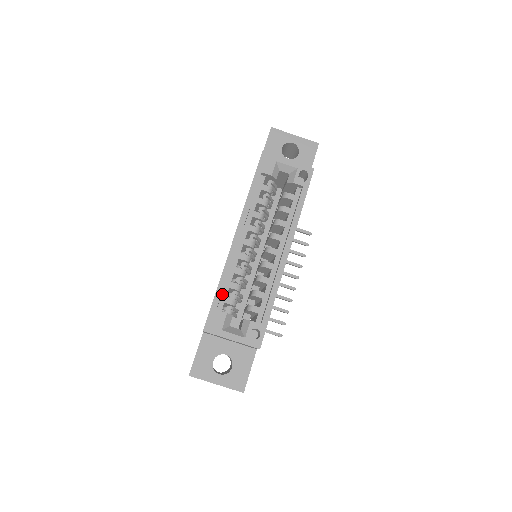
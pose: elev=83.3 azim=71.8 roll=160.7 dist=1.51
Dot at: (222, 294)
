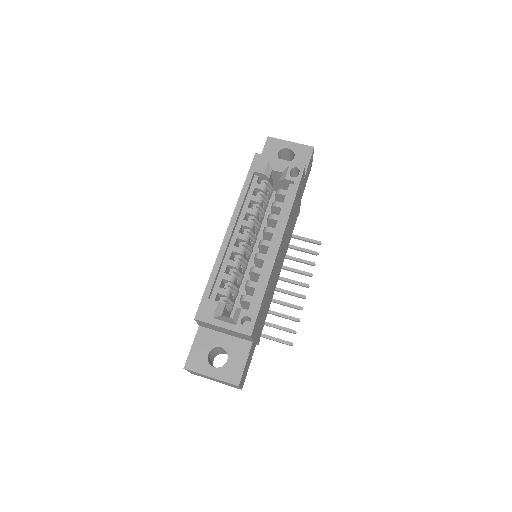
Dot at: (215, 285)
